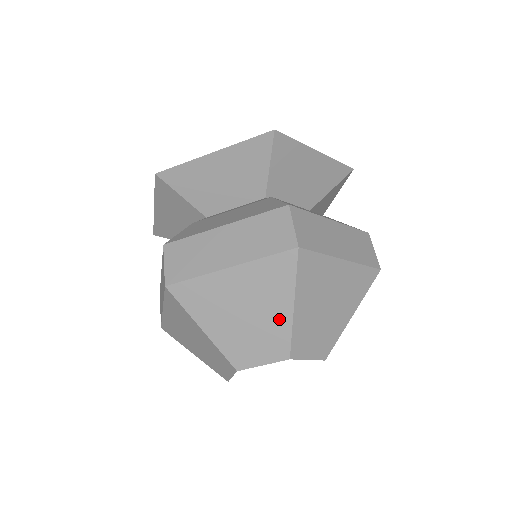
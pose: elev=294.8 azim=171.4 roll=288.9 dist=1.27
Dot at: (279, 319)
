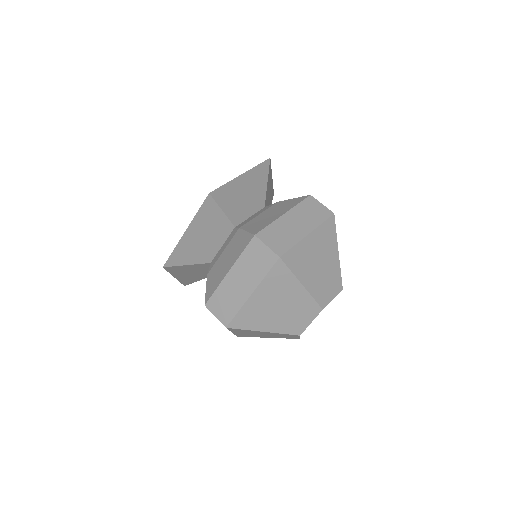
Dot at: (300, 296)
